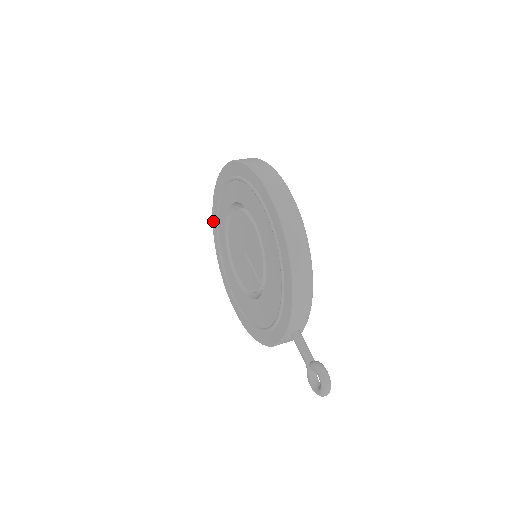
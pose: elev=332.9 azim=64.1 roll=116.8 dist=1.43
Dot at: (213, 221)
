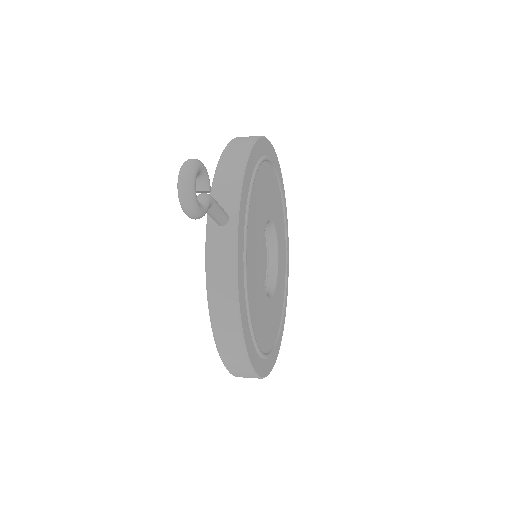
Dot at: occluded
